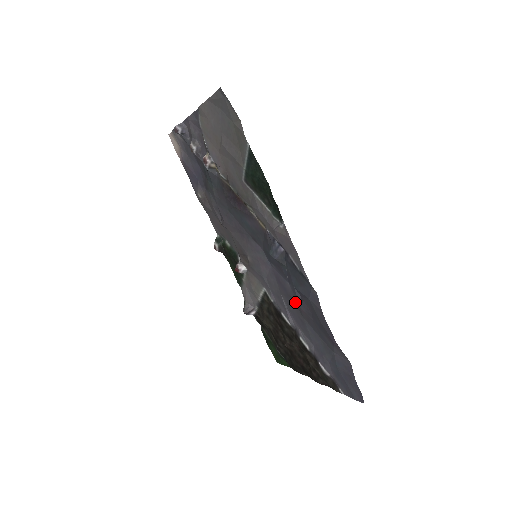
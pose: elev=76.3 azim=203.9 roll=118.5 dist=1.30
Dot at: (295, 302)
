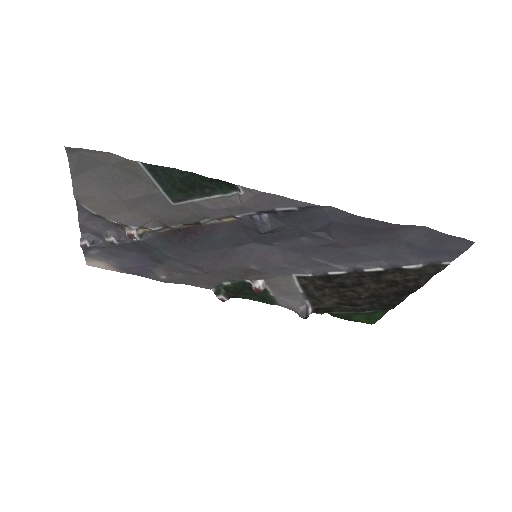
Dot at: (326, 245)
